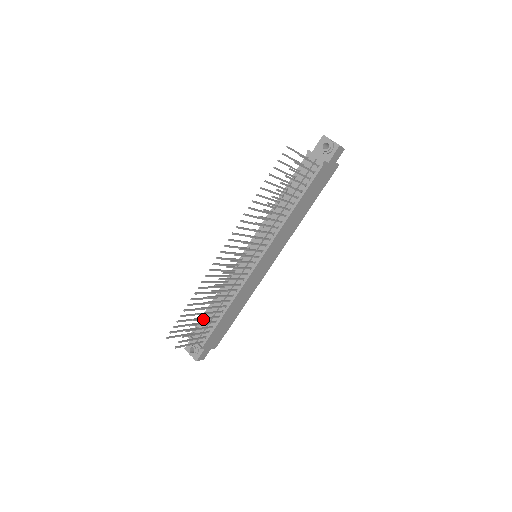
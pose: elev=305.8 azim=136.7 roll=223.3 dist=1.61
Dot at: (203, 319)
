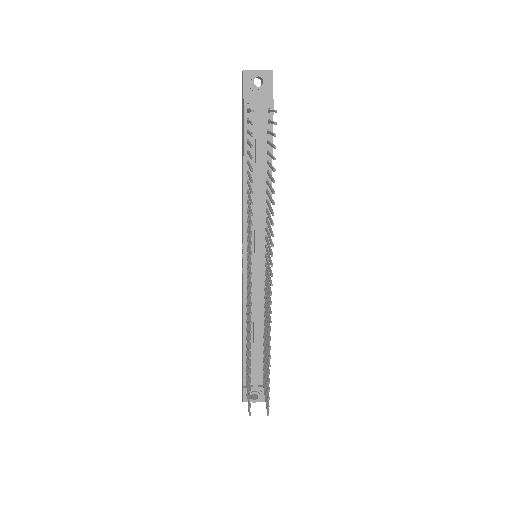
Dot at: (267, 363)
